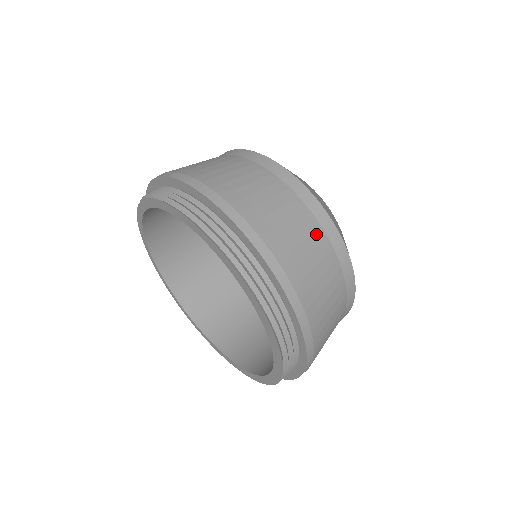
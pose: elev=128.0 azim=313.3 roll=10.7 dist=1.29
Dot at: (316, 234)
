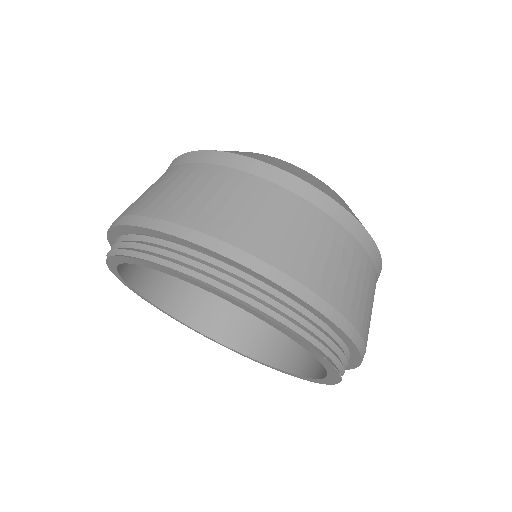
Dot at: (273, 195)
